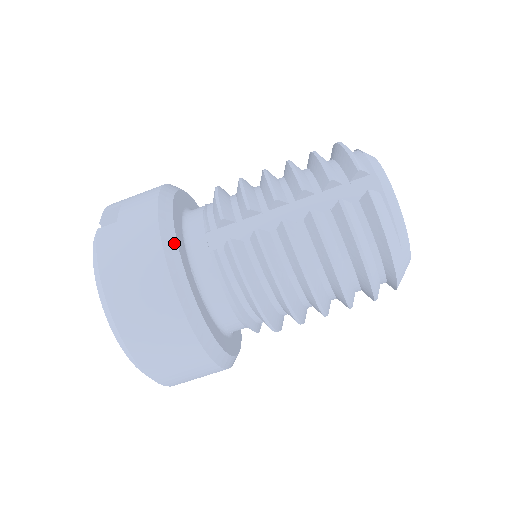
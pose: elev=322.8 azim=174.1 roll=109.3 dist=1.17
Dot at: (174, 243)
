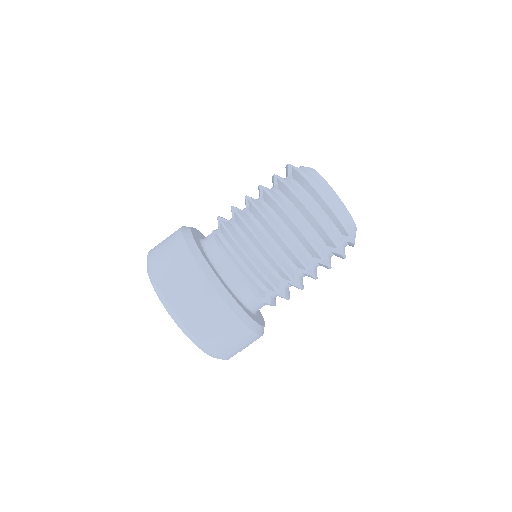
Dot at: (189, 231)
